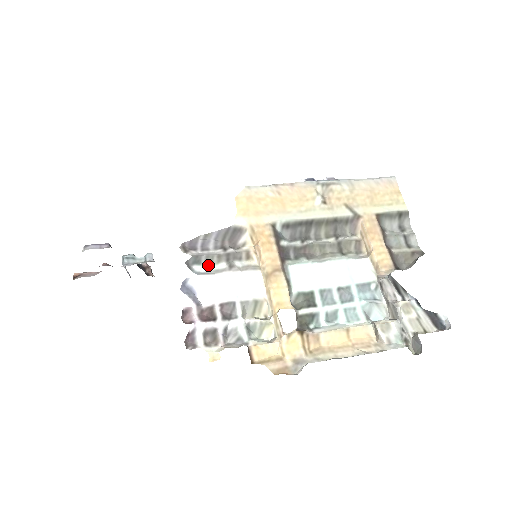
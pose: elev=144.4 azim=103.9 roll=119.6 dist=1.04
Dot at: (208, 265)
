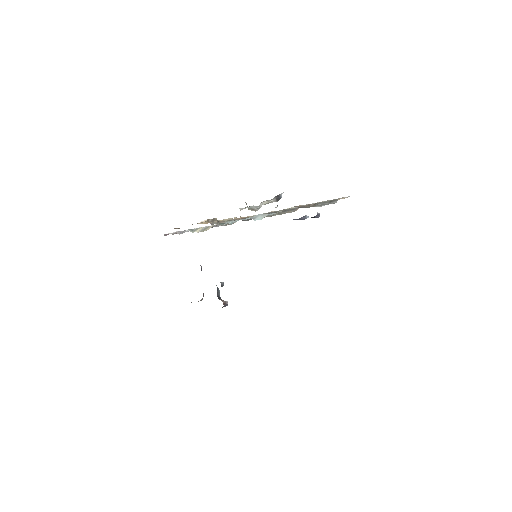
Dot at: occluded
